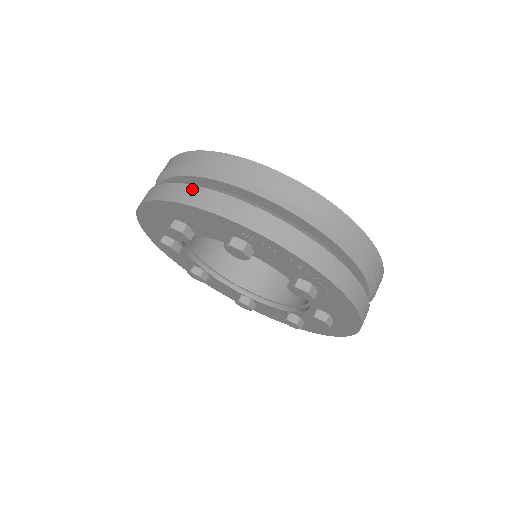
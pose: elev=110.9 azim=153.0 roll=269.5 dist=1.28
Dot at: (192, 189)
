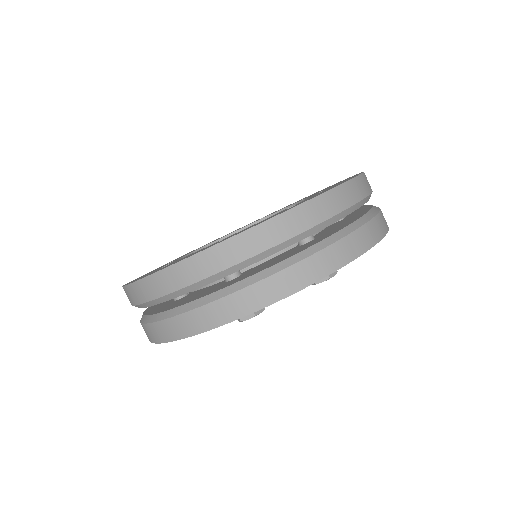
Dot at: (171, 323)
